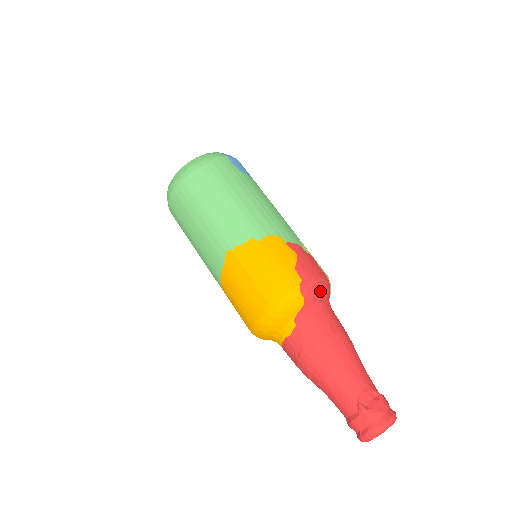
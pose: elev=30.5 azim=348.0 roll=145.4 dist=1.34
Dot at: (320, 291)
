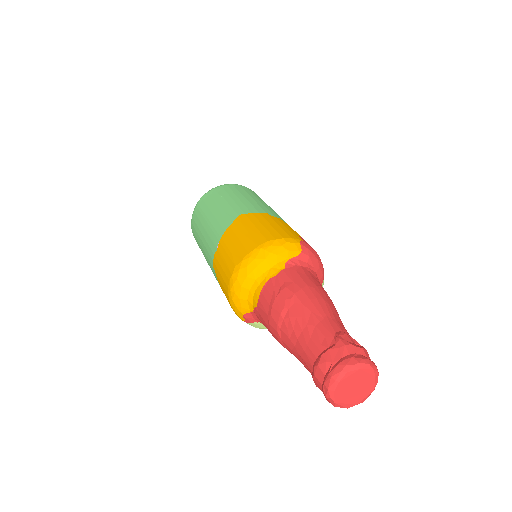
Dot at: (317, 261)
